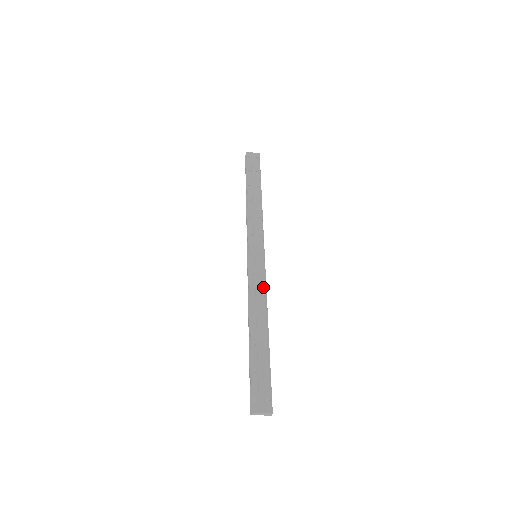
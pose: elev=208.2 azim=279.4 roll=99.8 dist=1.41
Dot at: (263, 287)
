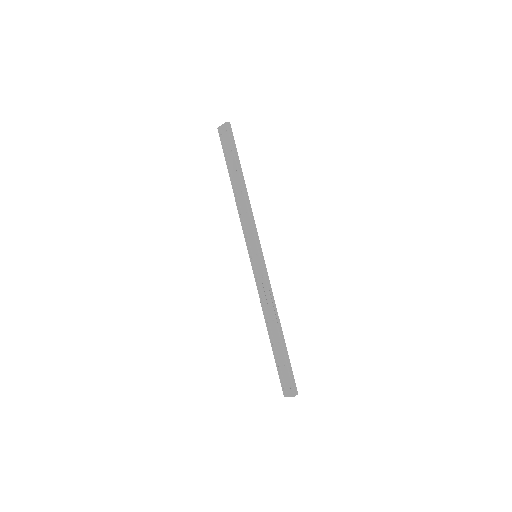
Dot at: (266, 289)
